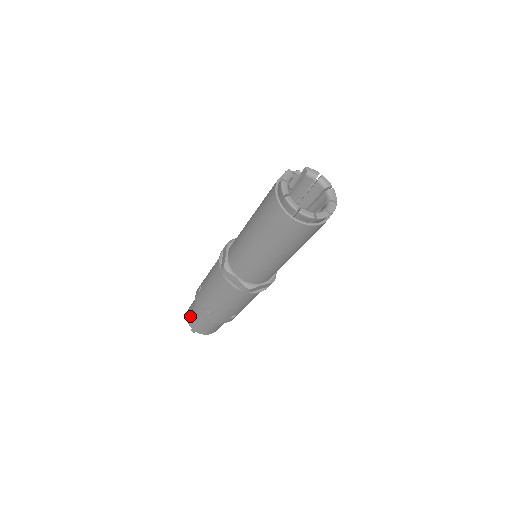
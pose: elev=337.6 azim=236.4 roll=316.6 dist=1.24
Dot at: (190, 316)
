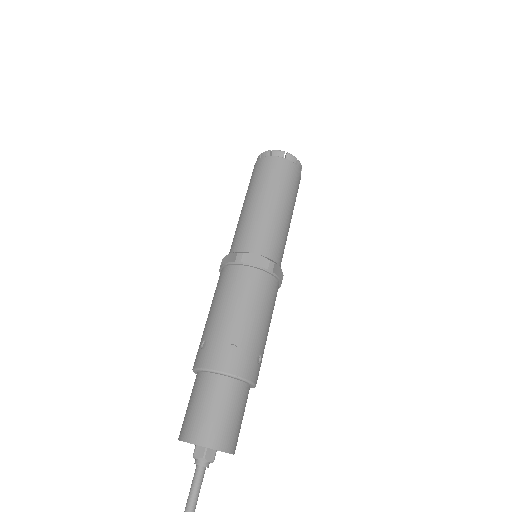
Dot at: (194, 422)
